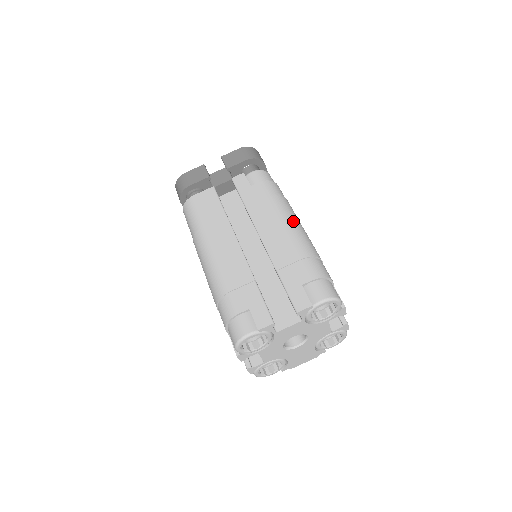
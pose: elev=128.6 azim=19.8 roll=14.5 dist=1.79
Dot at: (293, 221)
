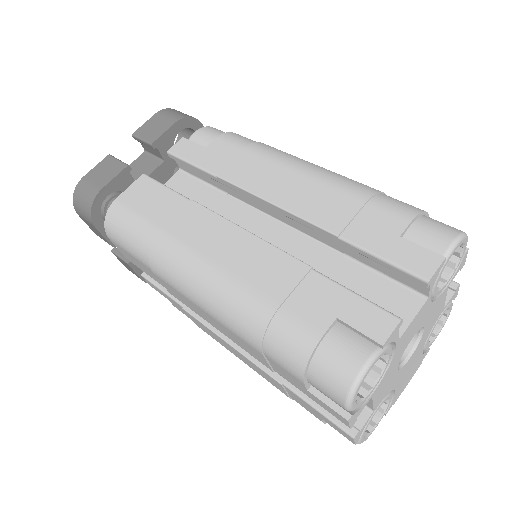
Dot at: (307, 162)
